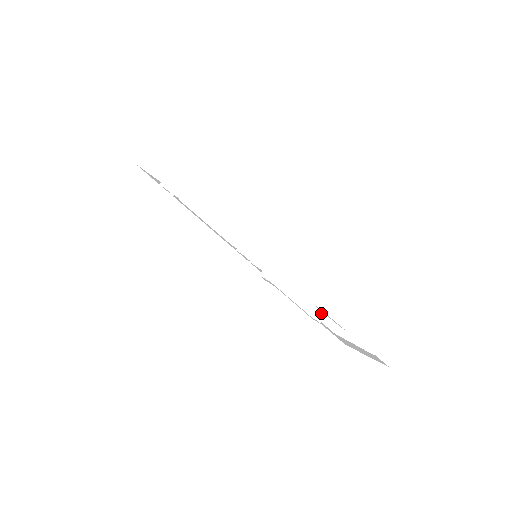
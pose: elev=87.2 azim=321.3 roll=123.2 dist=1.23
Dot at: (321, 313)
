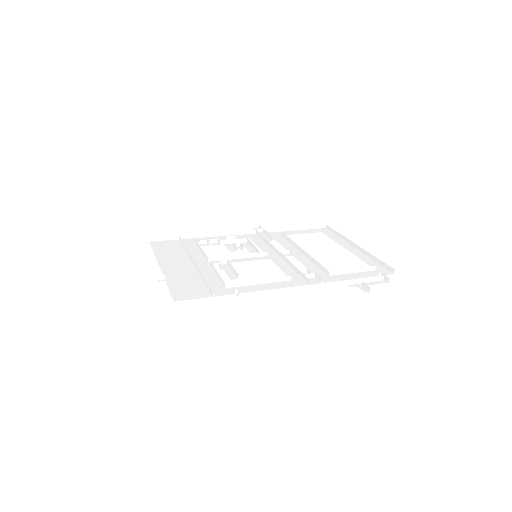
Dot at: (380, 274)
